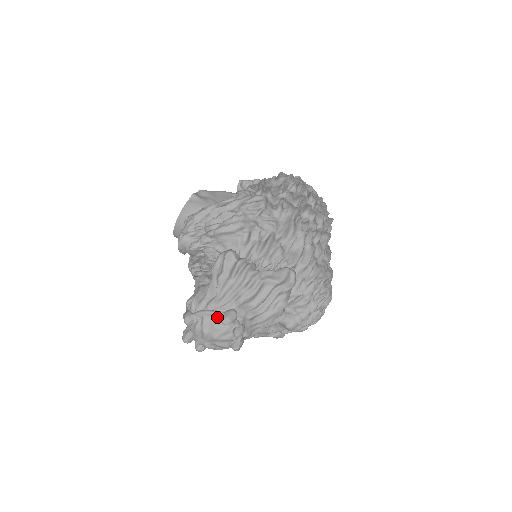
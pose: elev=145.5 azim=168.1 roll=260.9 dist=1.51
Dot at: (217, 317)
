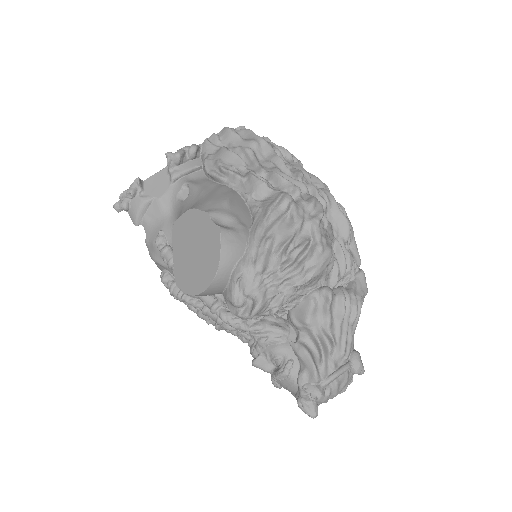
Dot at: (347, 371)
